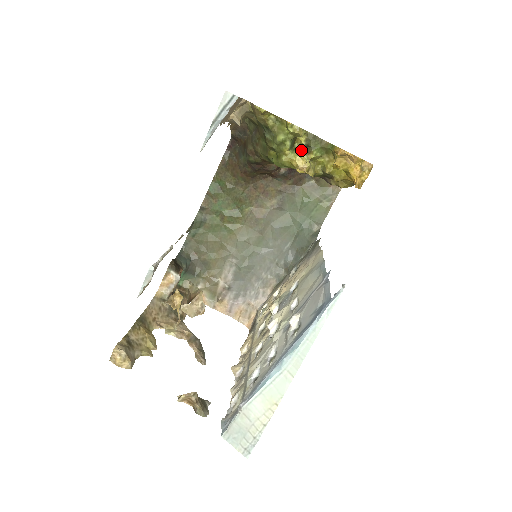
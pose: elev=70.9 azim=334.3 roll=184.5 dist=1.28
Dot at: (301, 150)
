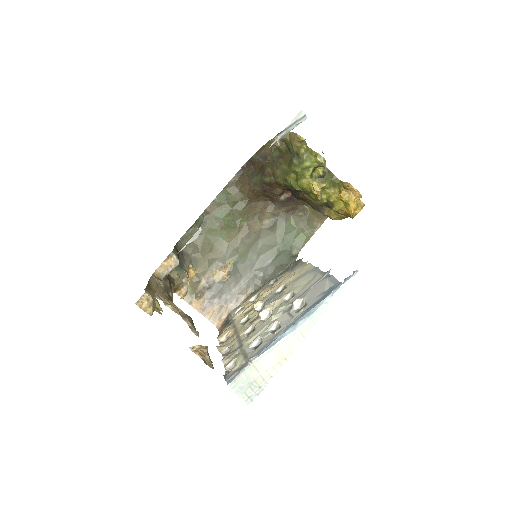
Dot at: (316, 179)
